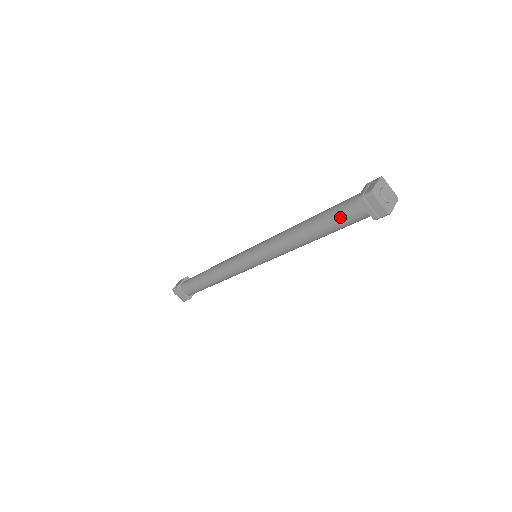
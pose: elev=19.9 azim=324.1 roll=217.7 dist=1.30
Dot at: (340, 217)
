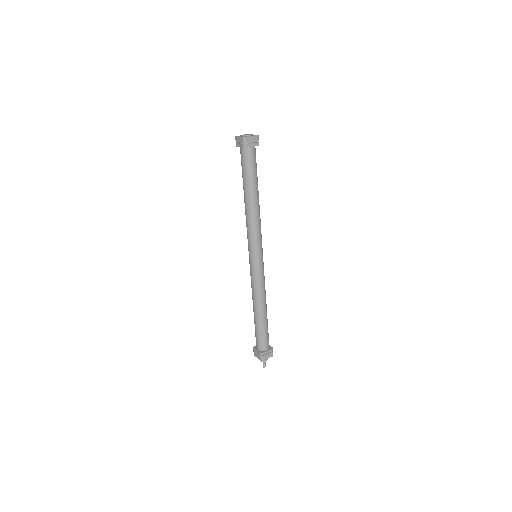
Dot at: (242, 167)
